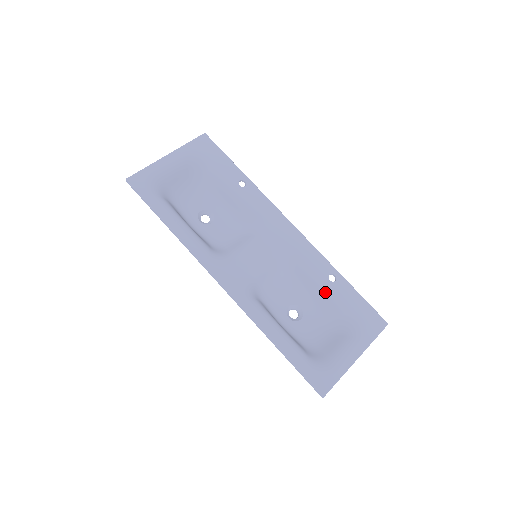
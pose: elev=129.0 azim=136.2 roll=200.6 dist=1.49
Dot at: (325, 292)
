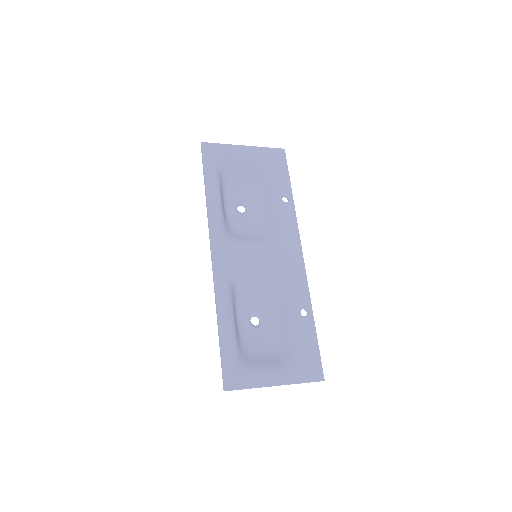
Dot at: (290, 319)
